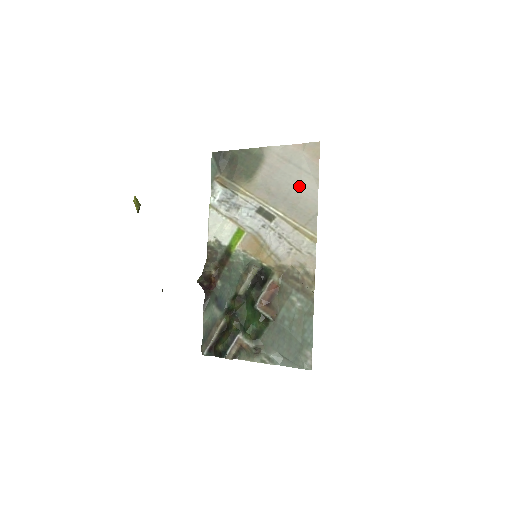
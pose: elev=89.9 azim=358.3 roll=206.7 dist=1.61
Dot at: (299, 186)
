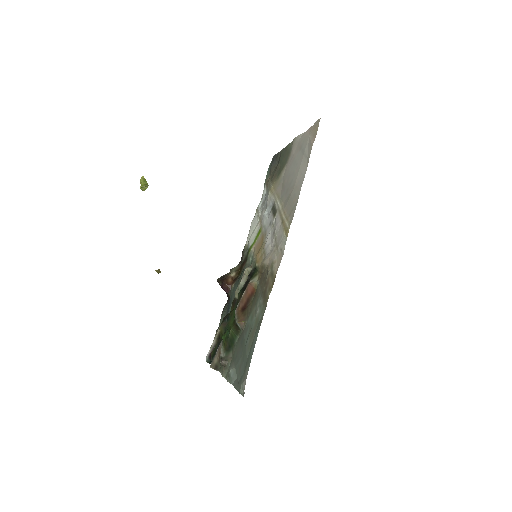
Dot at: (297, 173)
